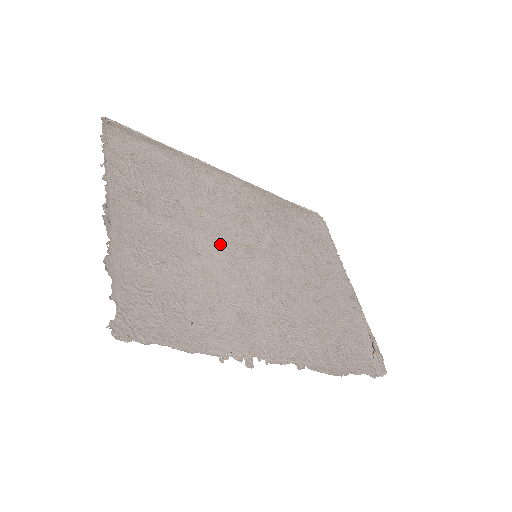
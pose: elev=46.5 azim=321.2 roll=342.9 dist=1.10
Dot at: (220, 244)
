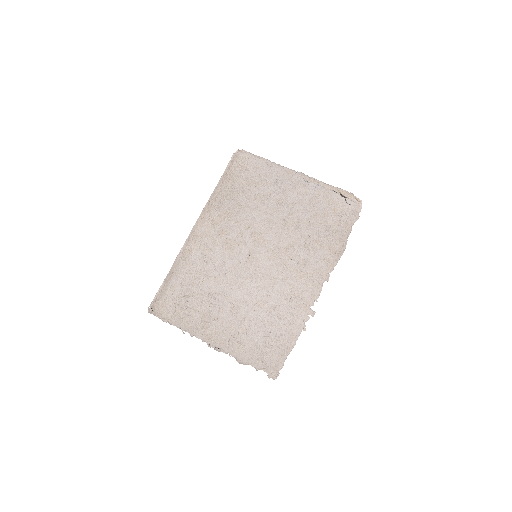
Dot at: (243, 281)
